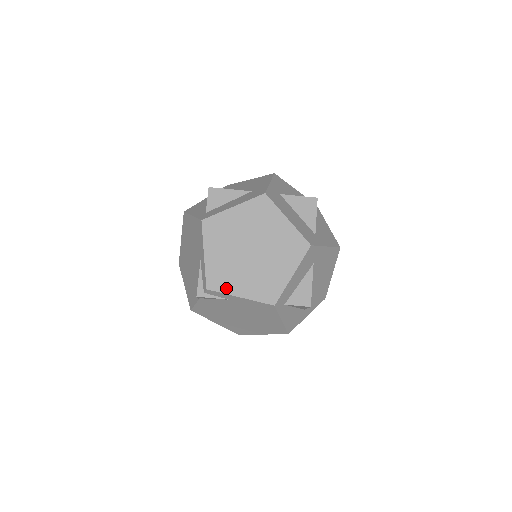
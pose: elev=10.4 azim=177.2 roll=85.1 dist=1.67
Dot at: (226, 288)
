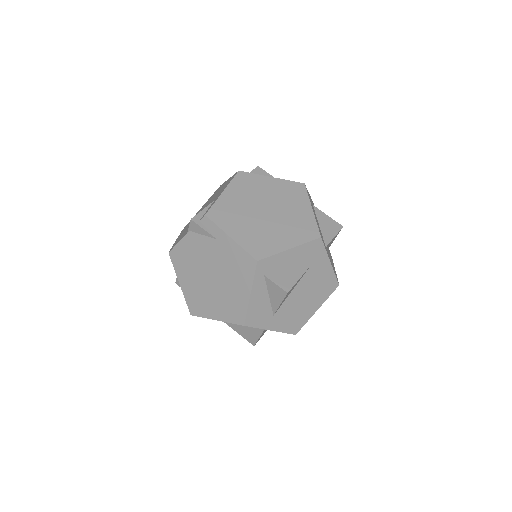
Dot at: (223, 224)
